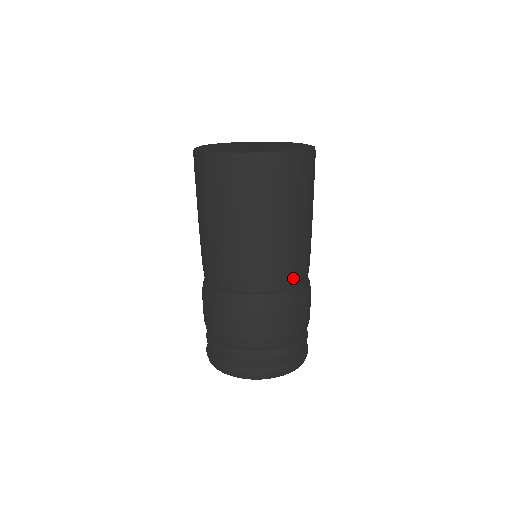
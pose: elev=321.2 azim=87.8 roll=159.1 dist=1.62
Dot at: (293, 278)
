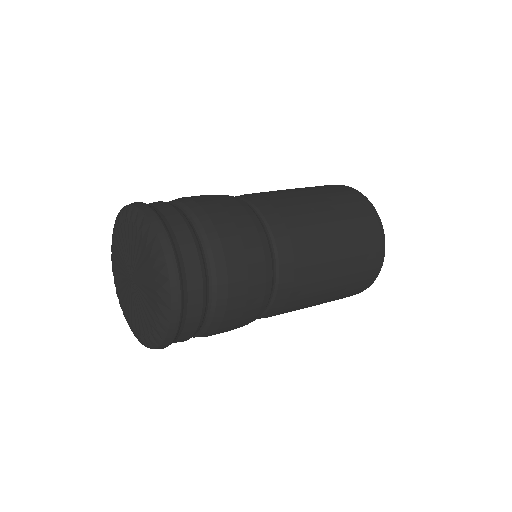
Dot at: (254, 198)
